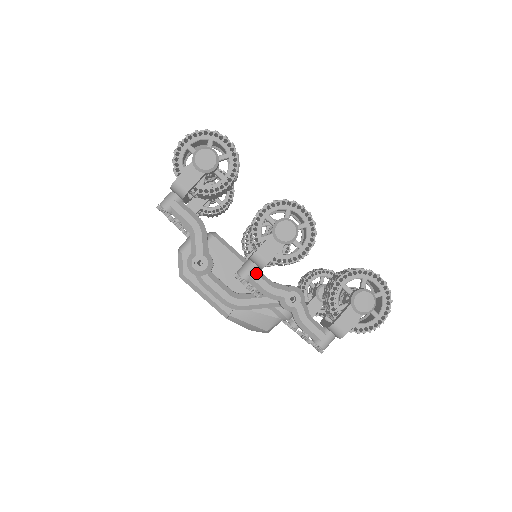
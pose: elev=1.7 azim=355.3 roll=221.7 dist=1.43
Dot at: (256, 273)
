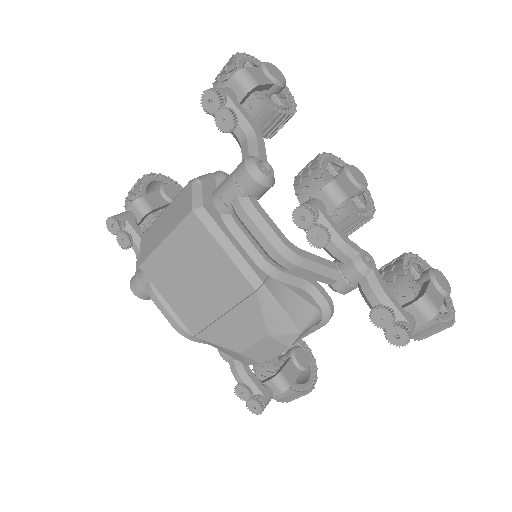
Dot at: (326, 212)
